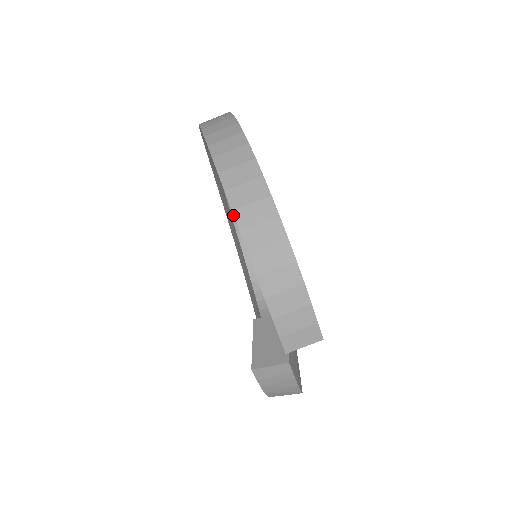
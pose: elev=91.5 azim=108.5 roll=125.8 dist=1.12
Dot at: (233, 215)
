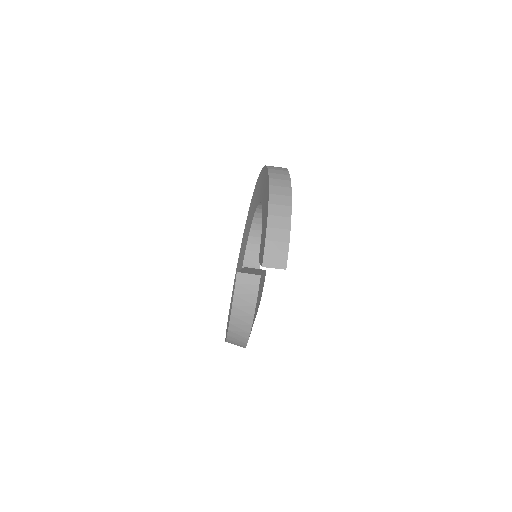
Dot at: (248, 245)
